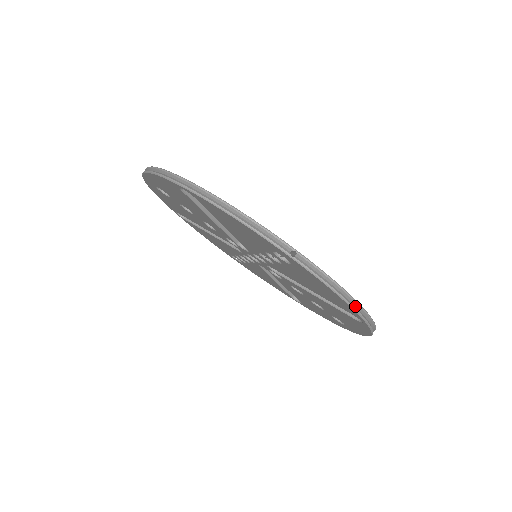
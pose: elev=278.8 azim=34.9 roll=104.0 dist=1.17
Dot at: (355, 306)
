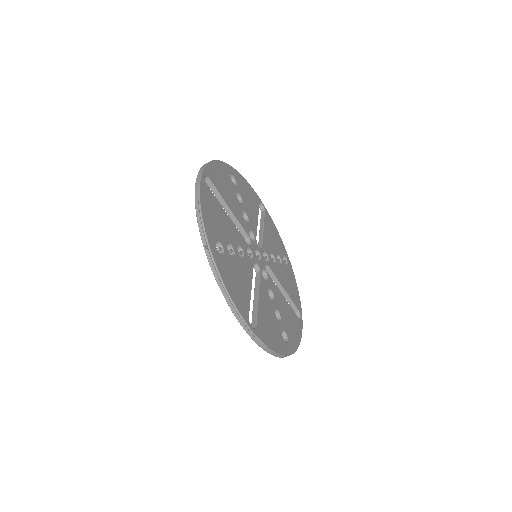
Dot at: occluded
